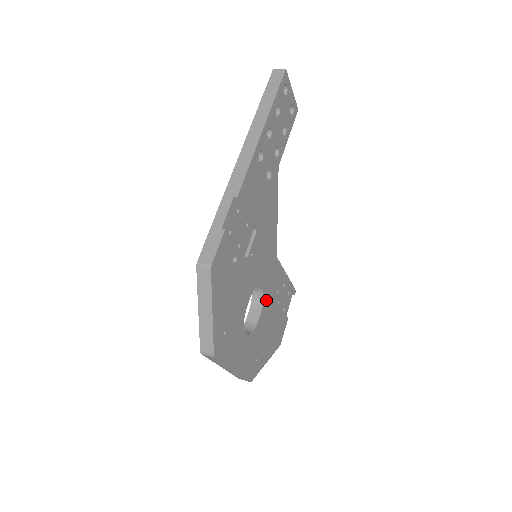
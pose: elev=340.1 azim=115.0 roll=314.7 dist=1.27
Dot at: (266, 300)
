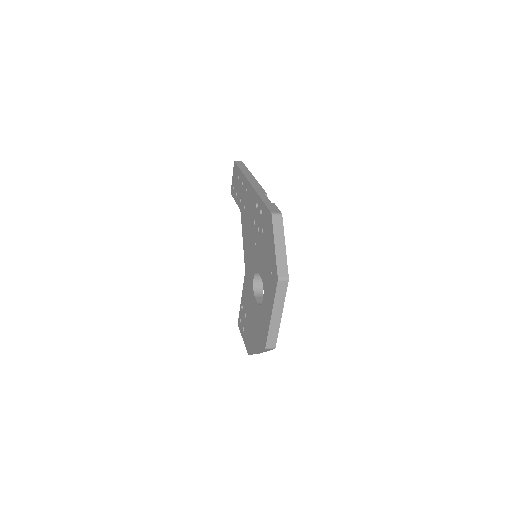
Dot at: occluded
